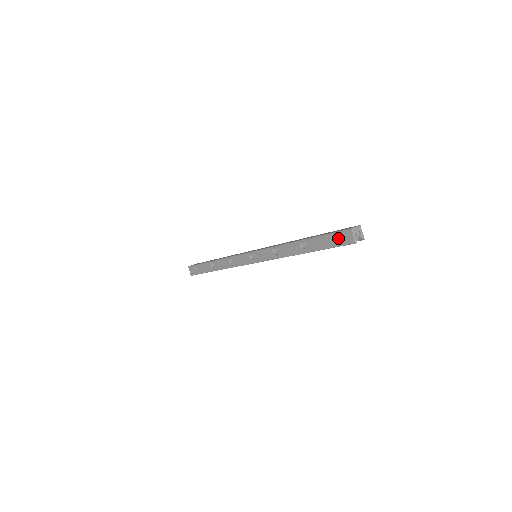
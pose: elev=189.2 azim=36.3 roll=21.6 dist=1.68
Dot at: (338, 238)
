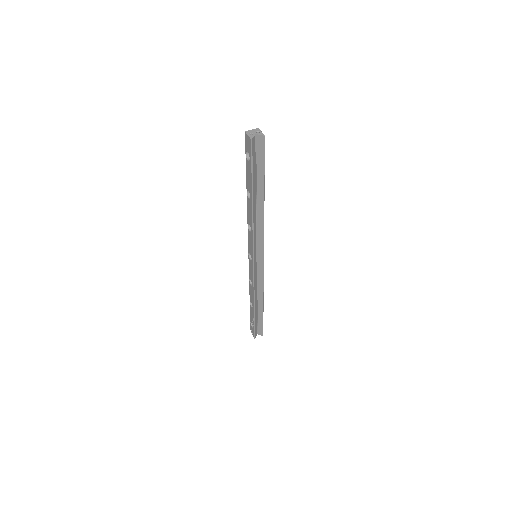
Dot at: (254, 157)
